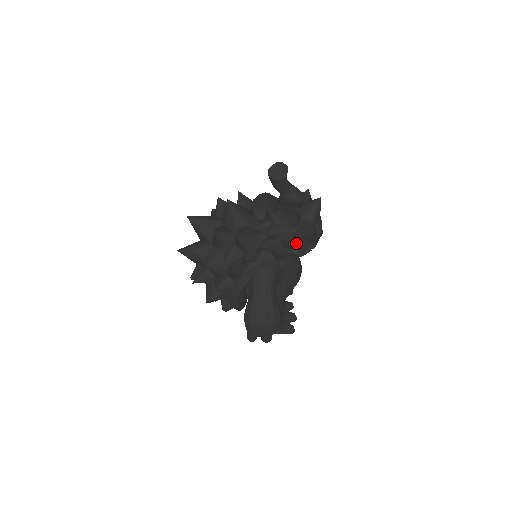
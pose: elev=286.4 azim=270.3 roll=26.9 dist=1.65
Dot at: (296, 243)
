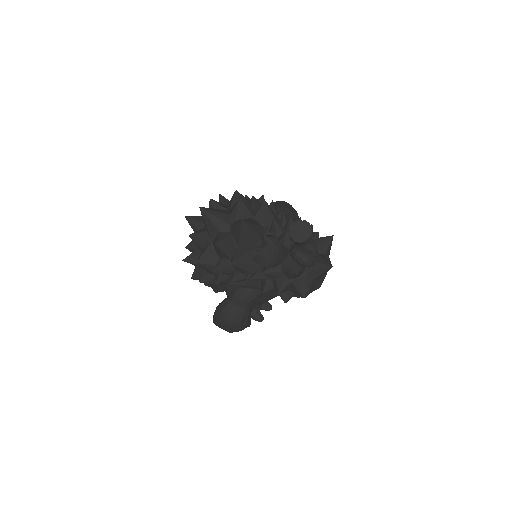
Dot at: (287, 290)
